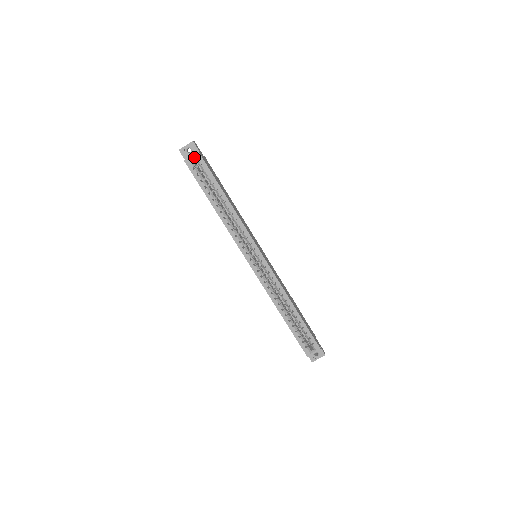
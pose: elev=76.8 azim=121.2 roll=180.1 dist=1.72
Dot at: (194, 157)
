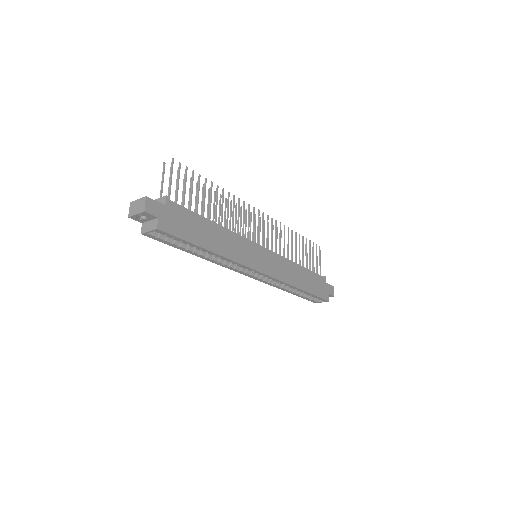
Dot at: (153, 231)
